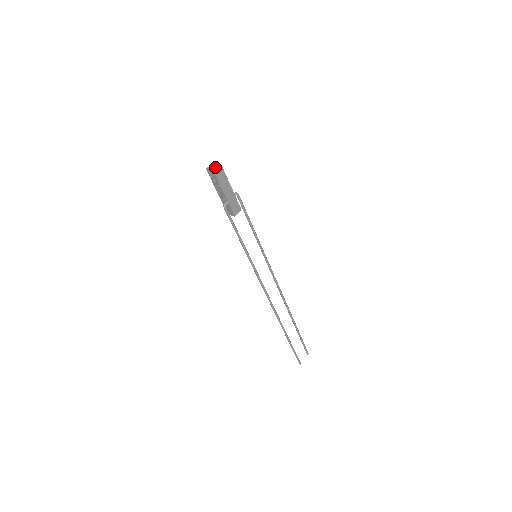
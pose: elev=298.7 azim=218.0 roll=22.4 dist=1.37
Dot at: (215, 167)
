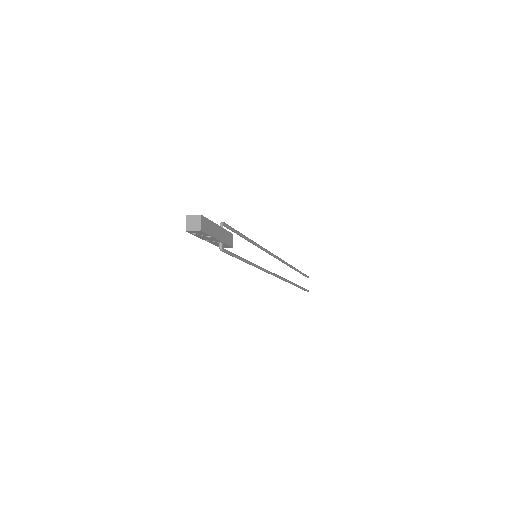
Dot at: (197, 223)
